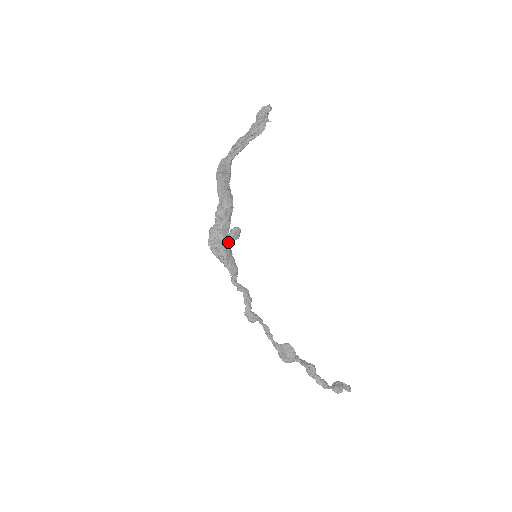
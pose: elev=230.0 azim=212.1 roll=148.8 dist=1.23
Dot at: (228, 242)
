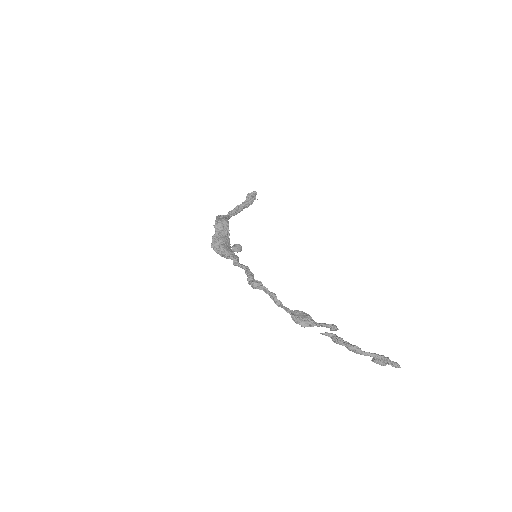
Dot at: (228, 245)
